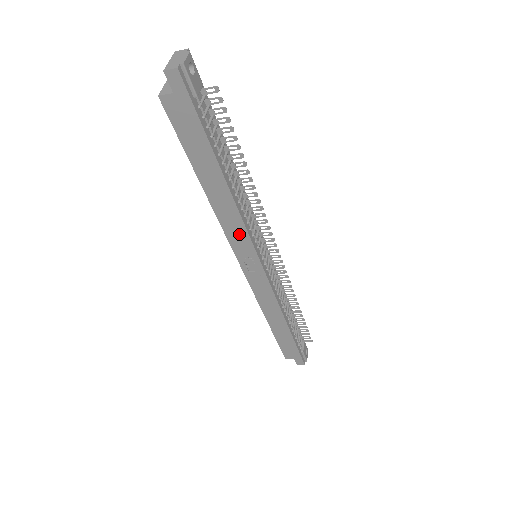
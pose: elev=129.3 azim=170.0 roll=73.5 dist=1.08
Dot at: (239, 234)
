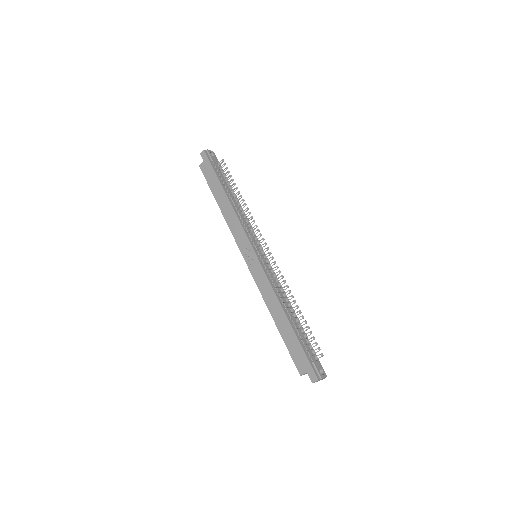
Dot at: (238, 230)
